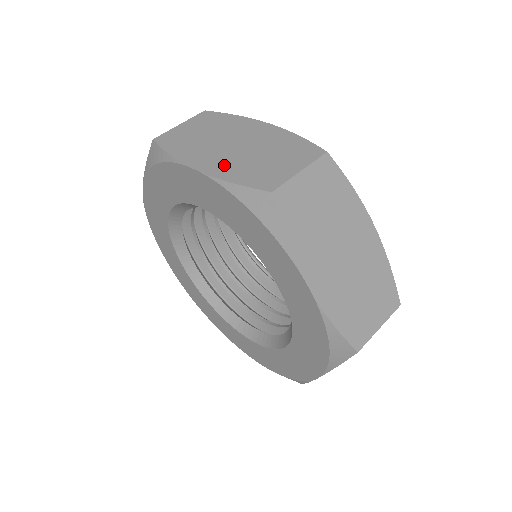
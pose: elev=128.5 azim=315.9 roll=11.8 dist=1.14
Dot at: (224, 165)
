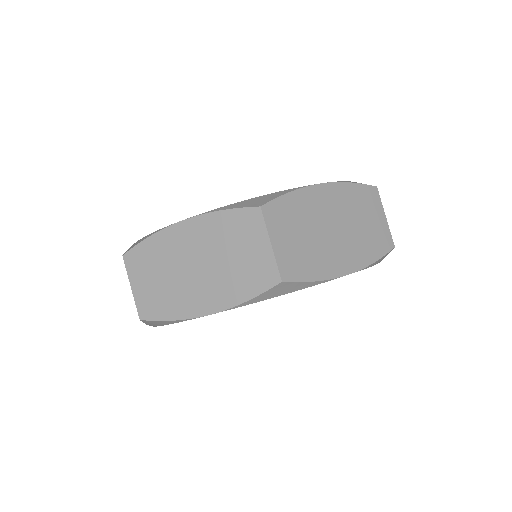
Dot at: (220, 292)
